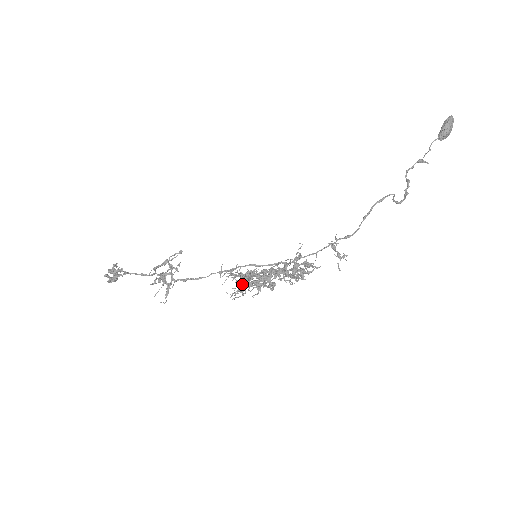
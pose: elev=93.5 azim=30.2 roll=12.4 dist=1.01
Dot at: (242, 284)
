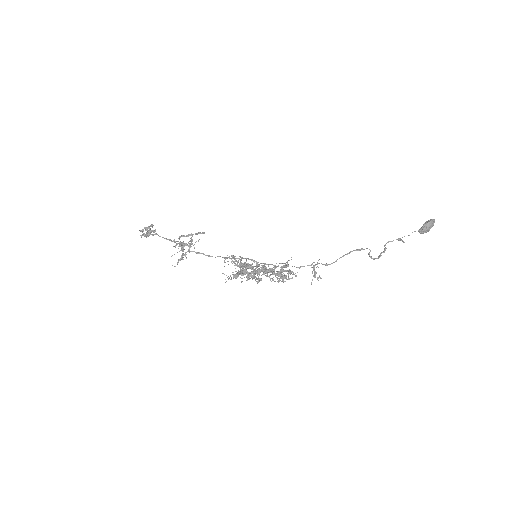
Dot at: (238, 270)
